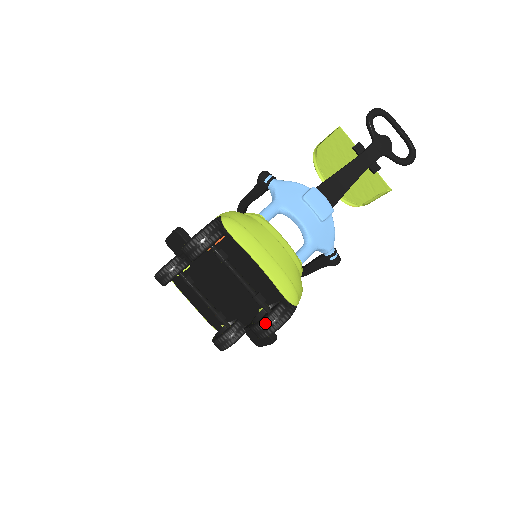
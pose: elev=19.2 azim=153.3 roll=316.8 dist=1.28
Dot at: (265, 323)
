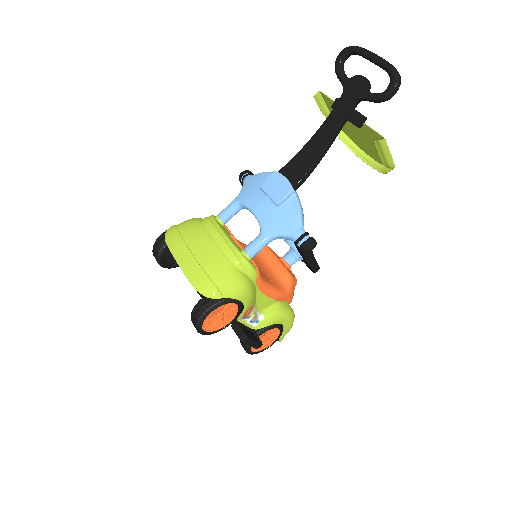
Dot at: (191, 317)
